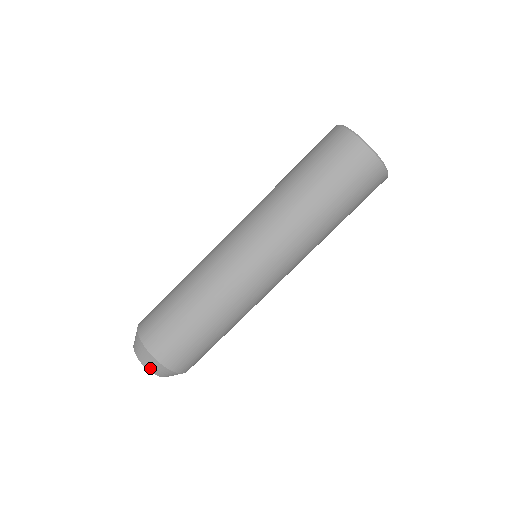
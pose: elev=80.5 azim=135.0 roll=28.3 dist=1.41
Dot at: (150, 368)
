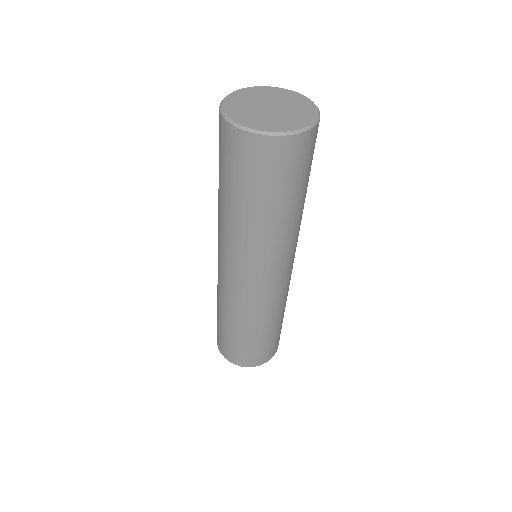
Dot at: occluded
